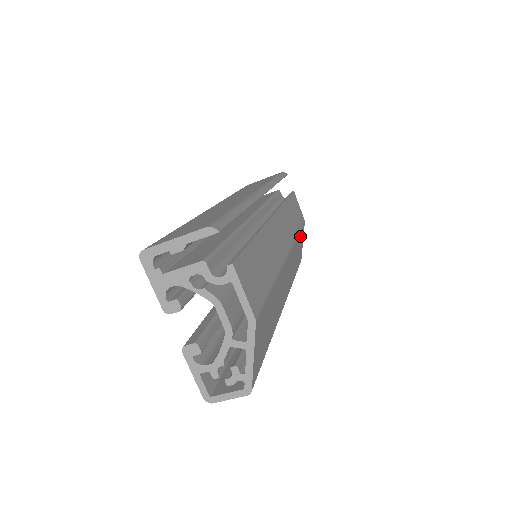
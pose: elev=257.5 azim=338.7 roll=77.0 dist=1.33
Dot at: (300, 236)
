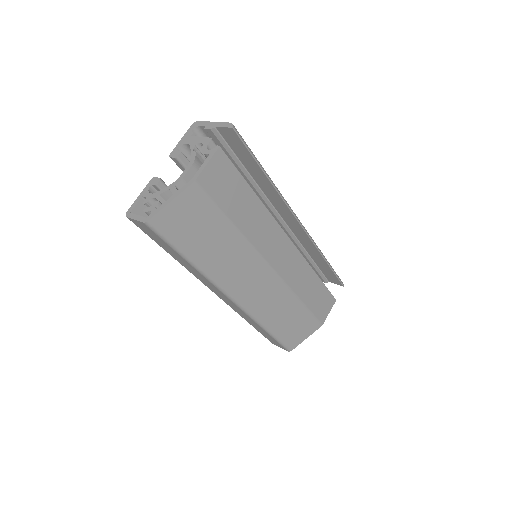
Dot at: (304, 316)
